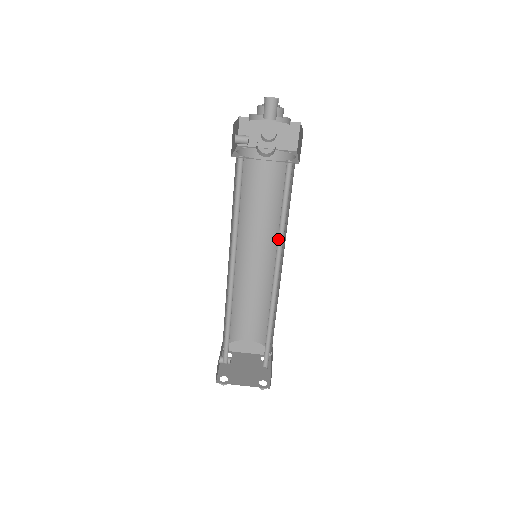
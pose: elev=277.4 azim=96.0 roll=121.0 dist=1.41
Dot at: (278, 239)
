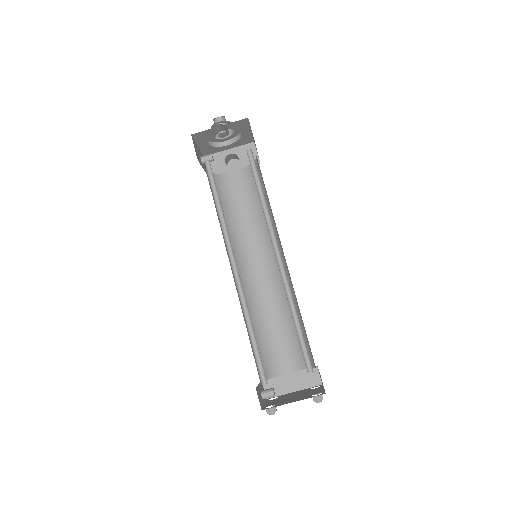
Dot at: (266, 220)
